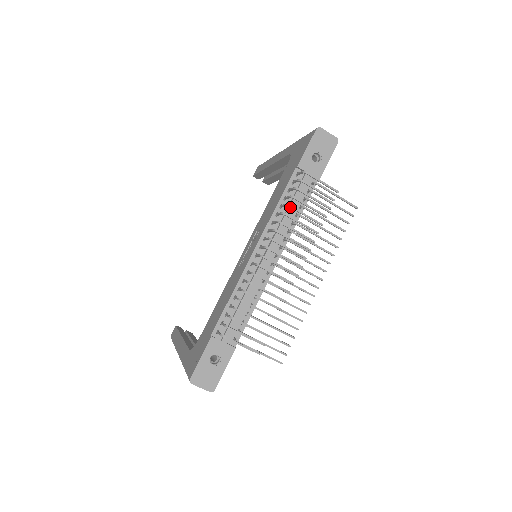
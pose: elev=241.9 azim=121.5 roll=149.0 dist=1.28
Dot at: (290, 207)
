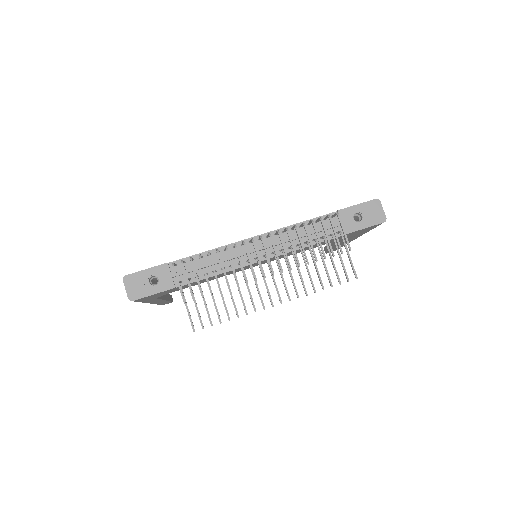
Dot at: (304, 226)
